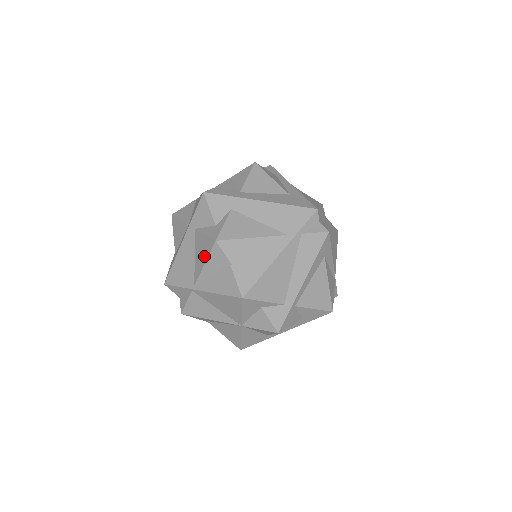
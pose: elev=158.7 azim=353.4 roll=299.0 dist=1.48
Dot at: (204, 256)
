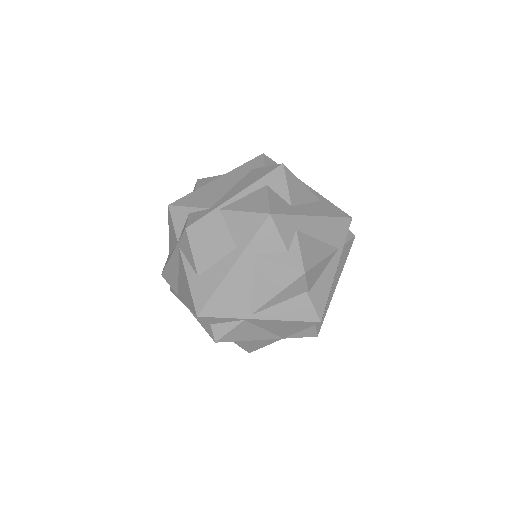
Dot at: (277, 286)
